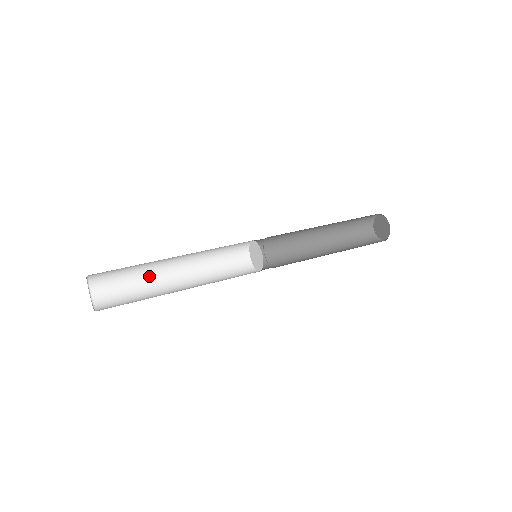
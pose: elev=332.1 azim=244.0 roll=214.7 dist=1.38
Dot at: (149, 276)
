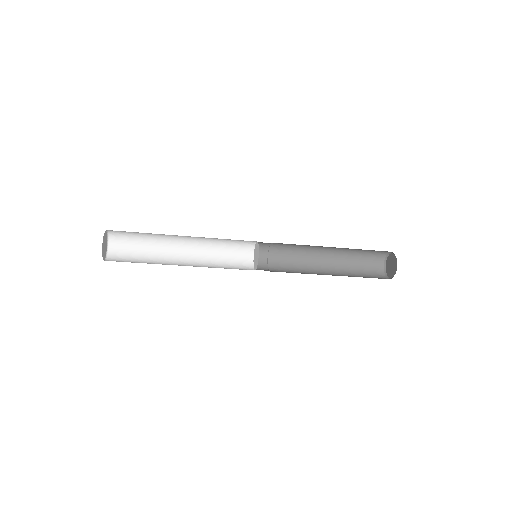
Dot at: (158, 260)
